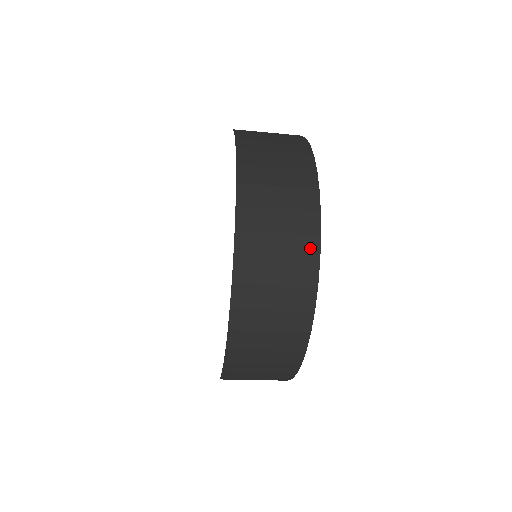
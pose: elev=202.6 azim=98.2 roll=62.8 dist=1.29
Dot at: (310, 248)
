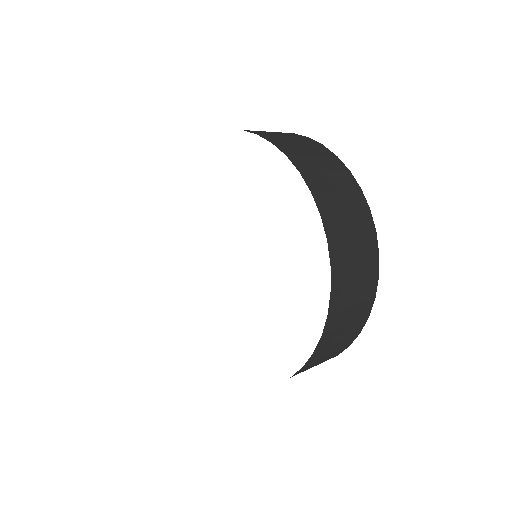
Dot at: (372, 244)
